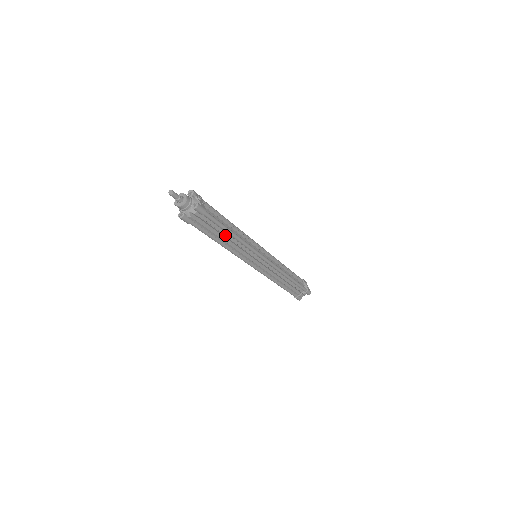
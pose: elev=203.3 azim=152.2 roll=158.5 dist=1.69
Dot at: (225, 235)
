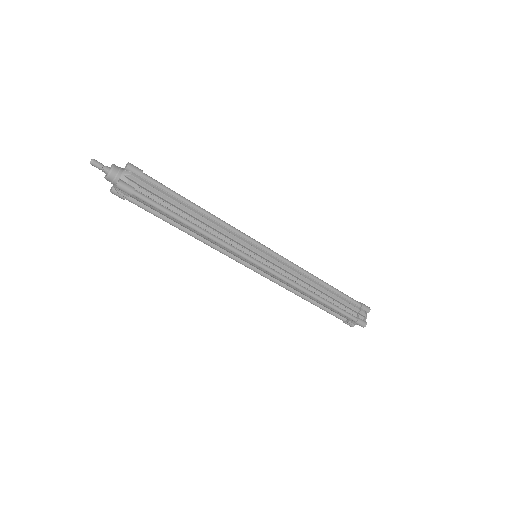
Dot at: (190, 212)
